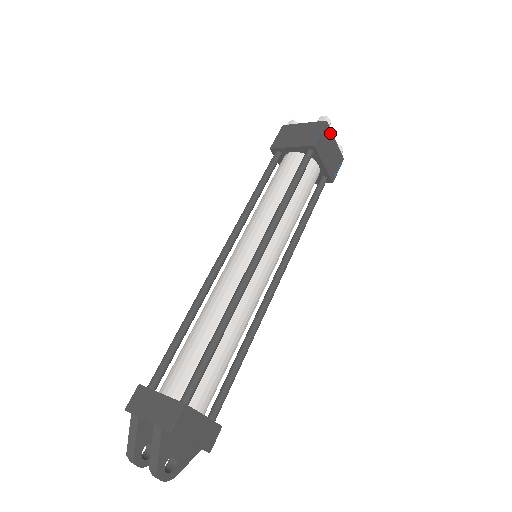
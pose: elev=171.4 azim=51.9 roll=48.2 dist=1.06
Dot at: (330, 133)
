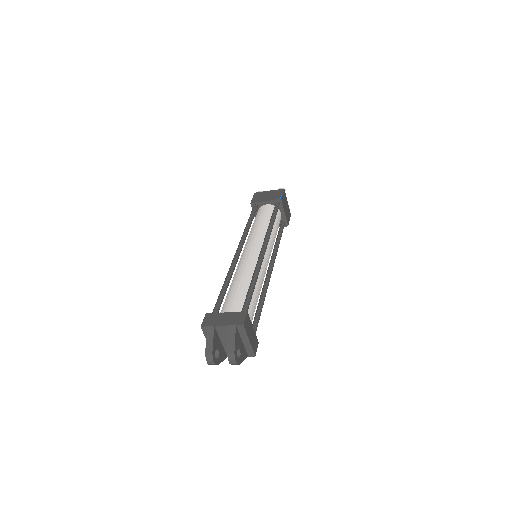
Dot at: occluded
